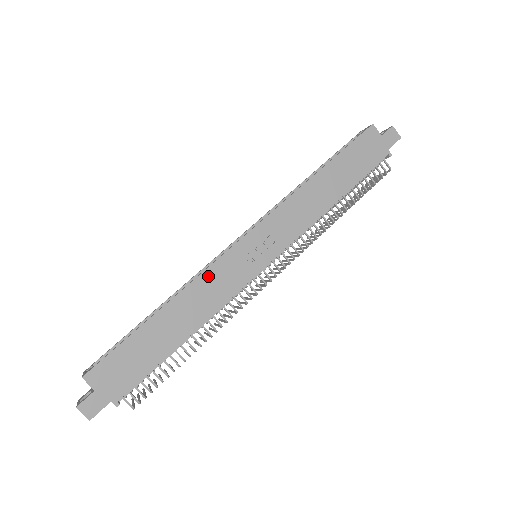
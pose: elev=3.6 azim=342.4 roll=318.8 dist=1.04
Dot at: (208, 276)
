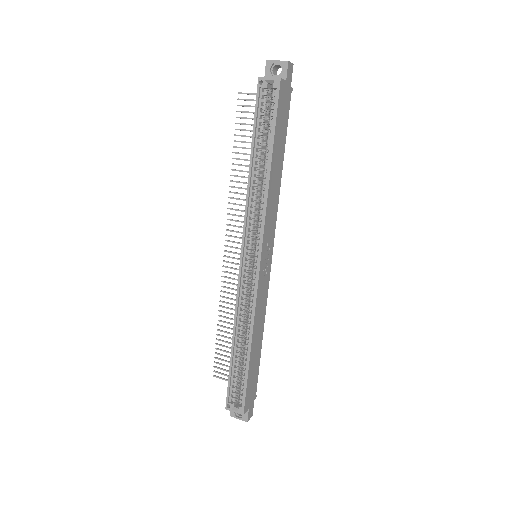
Dot at: (257, 306)
